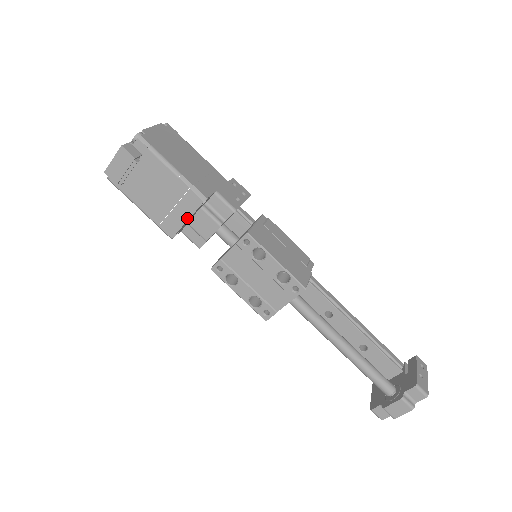
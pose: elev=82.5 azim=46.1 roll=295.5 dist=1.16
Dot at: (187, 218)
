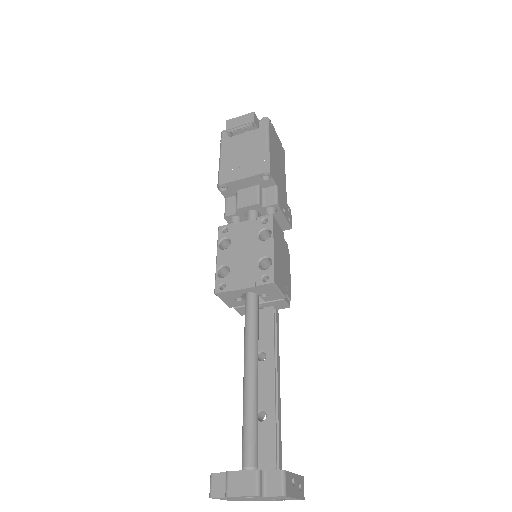
Dot at: (244, 177)
